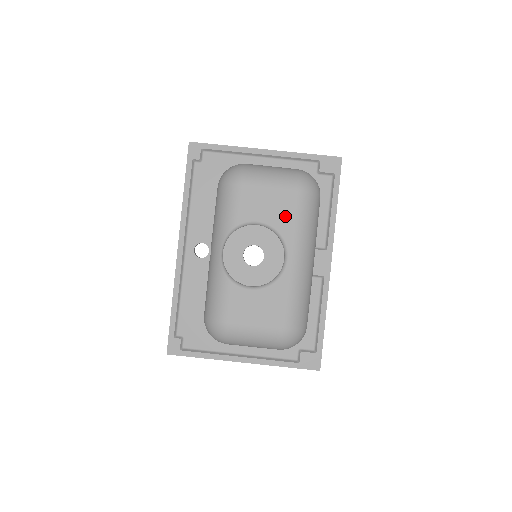
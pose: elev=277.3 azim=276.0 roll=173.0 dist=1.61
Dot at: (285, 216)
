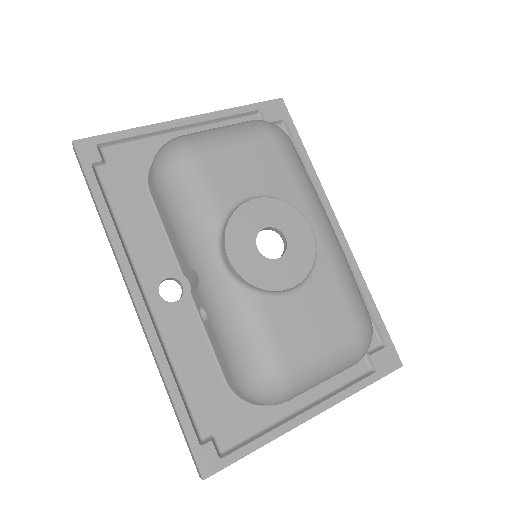
Dot at: (277, 175)
